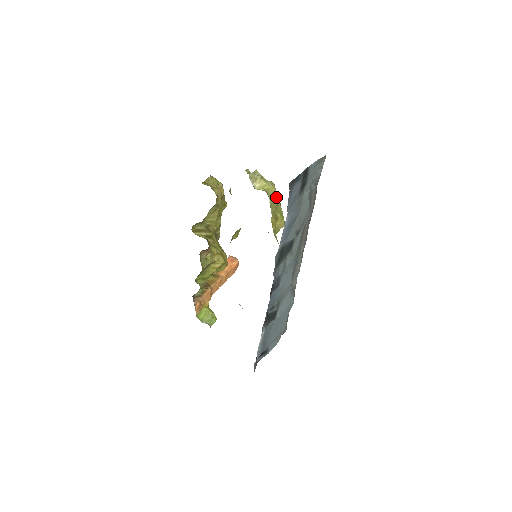
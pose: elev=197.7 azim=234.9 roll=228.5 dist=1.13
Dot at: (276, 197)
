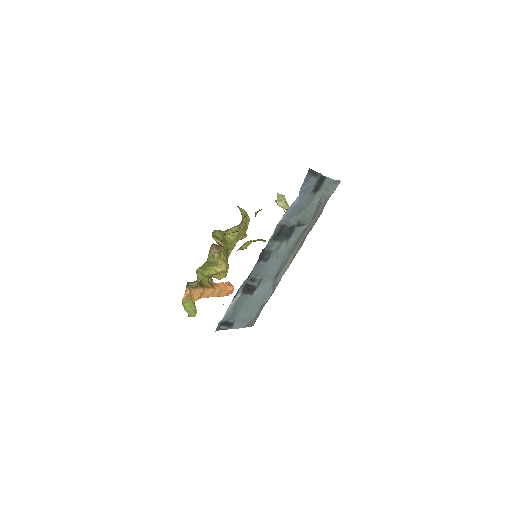
Dot at: occluded
